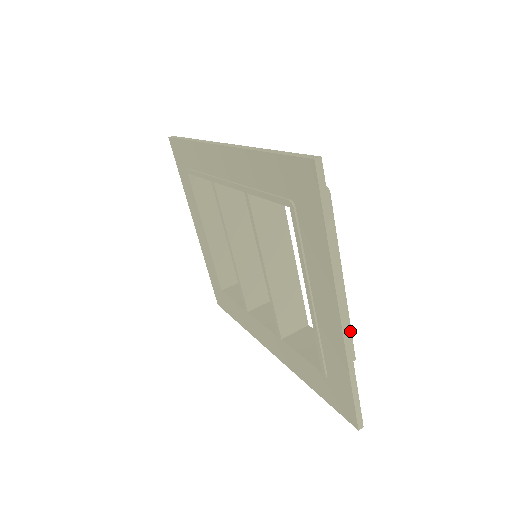
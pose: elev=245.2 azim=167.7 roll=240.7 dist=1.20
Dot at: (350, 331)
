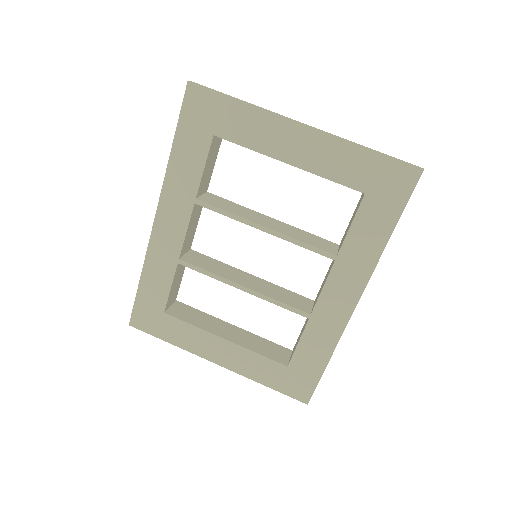
Dot at: occluded
